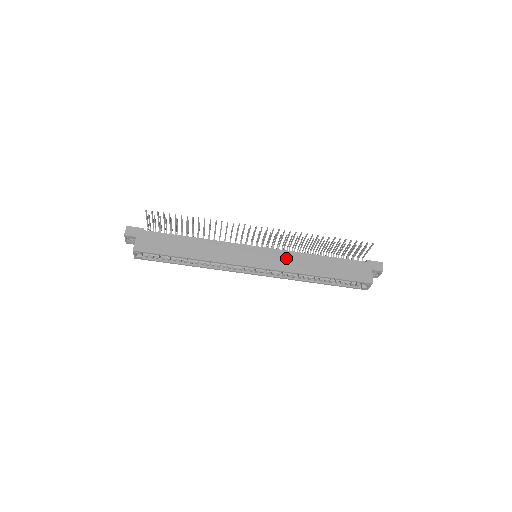
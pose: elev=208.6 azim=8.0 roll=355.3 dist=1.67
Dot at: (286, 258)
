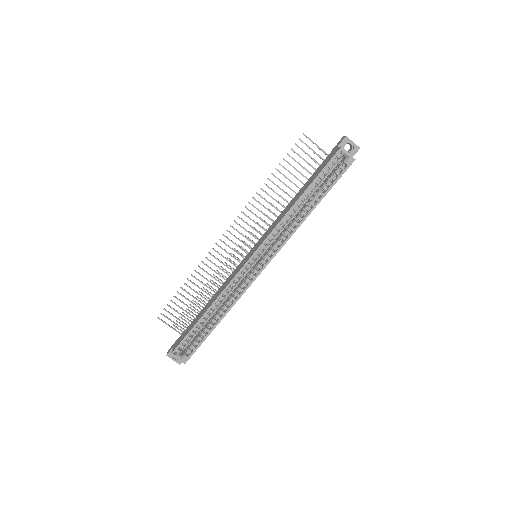
Dot at: (271, 227)
